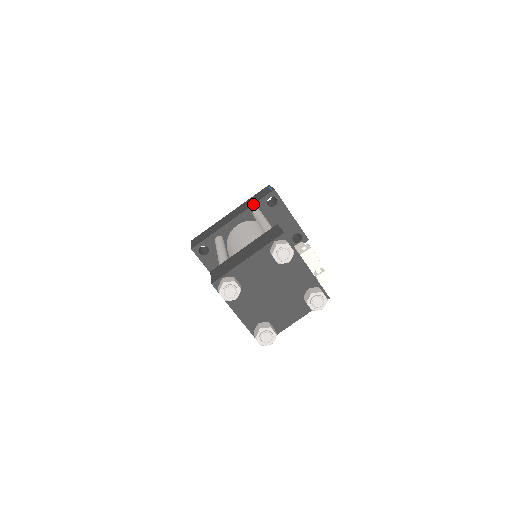
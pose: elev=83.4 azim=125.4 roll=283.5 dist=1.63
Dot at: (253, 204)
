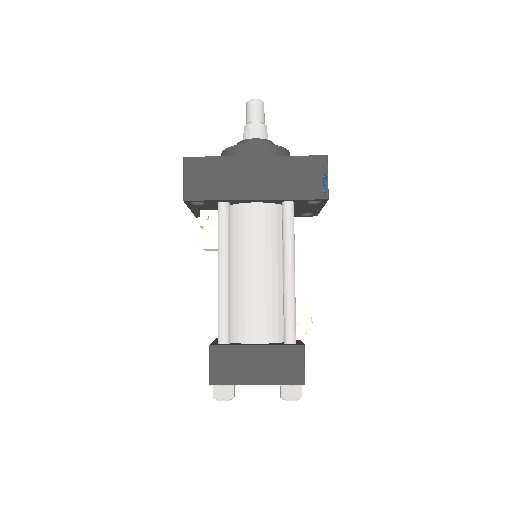
Dot at: (292, 199)
